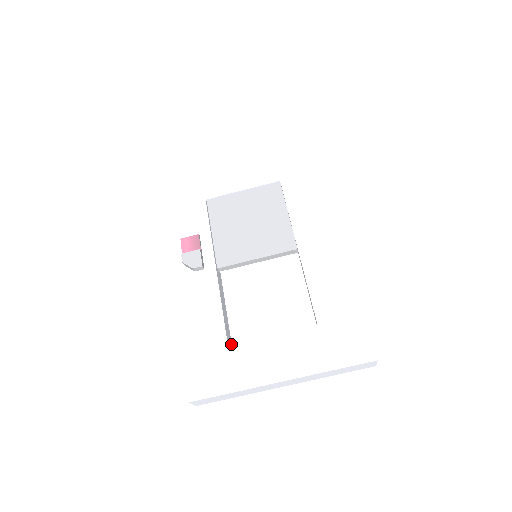
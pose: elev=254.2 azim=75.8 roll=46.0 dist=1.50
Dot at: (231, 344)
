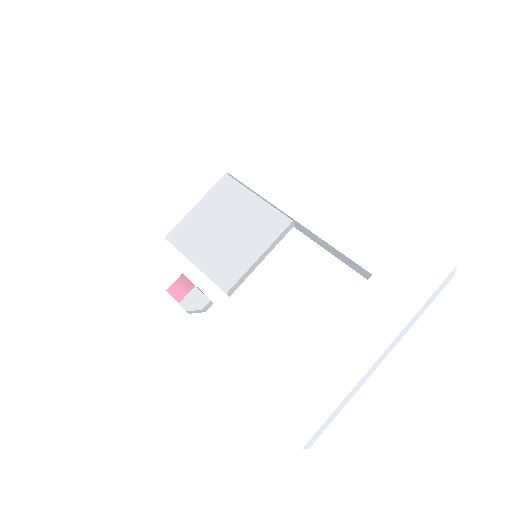
Dot at: occluded
